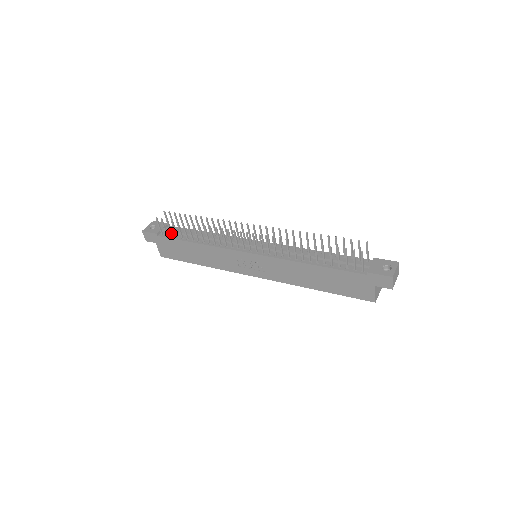
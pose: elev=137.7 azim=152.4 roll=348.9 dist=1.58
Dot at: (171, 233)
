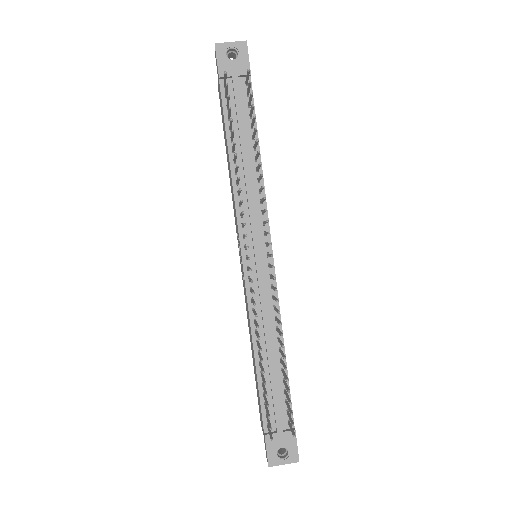
Dot at: (227, 105)
